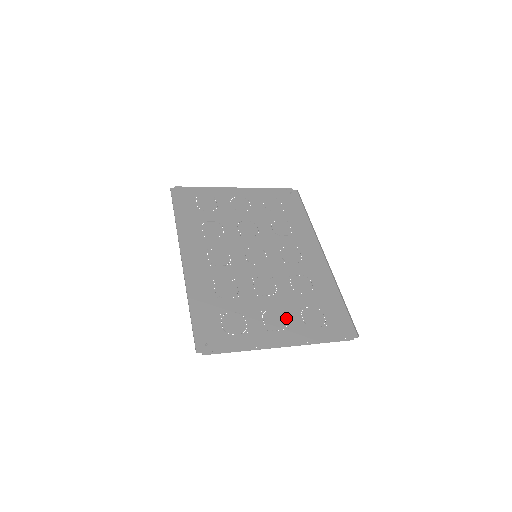
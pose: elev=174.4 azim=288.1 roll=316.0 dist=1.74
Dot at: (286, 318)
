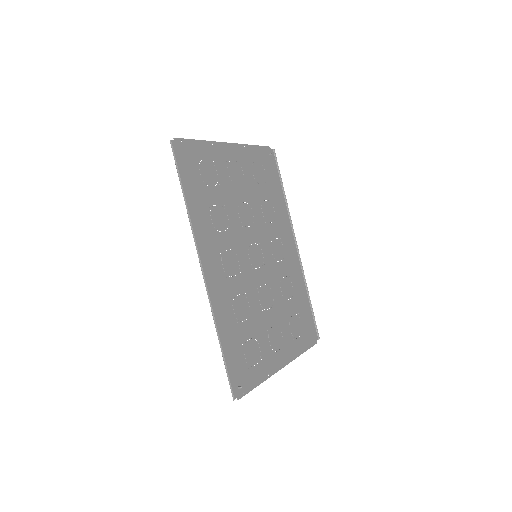
Dot at: (282, 333)
